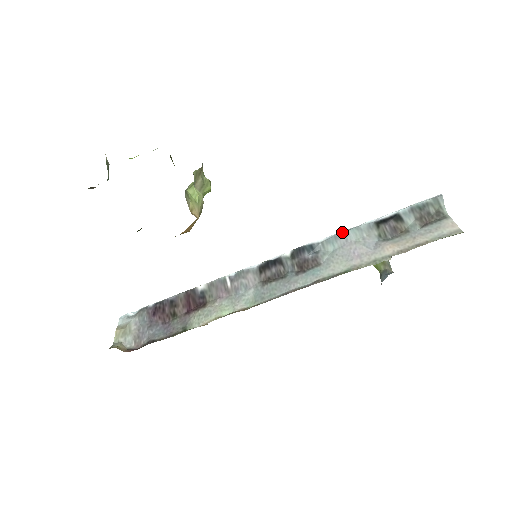
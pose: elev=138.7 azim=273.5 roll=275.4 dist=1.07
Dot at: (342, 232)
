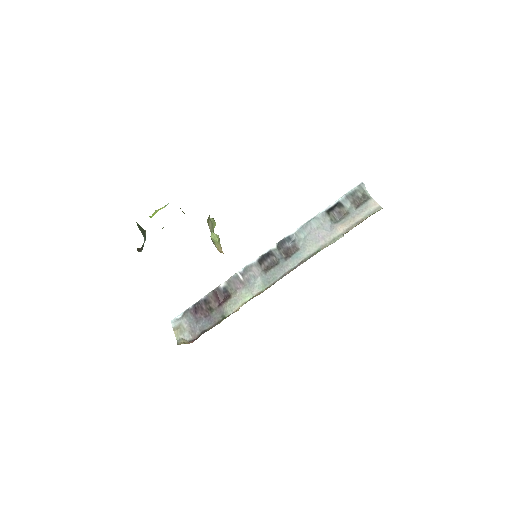
Dot at: (306, 223)
